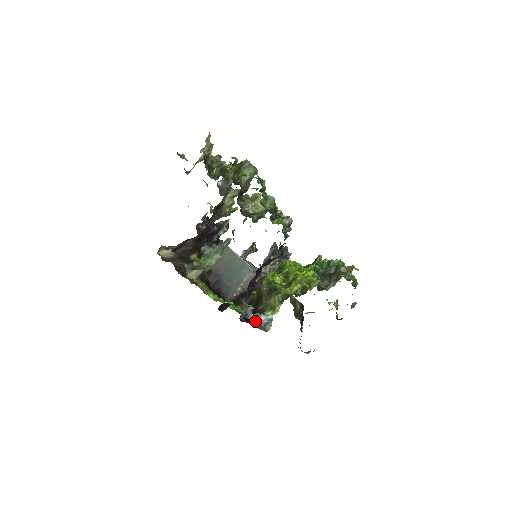
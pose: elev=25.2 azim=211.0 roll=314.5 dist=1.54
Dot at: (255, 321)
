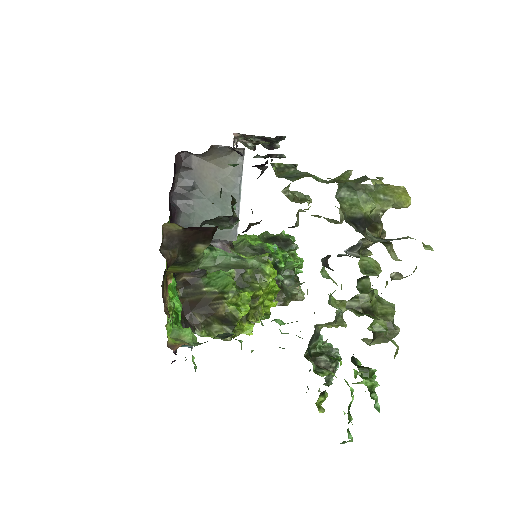
Dot at: occluded
